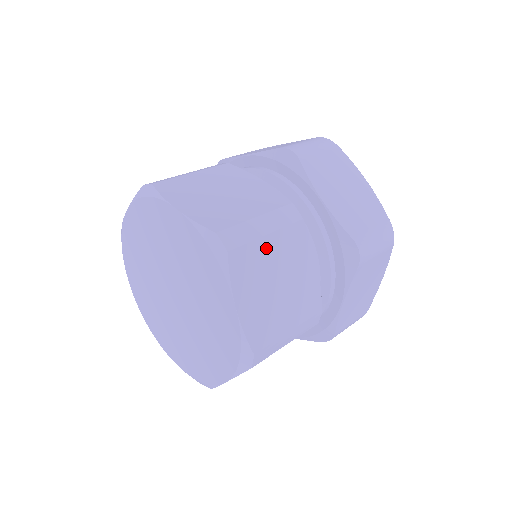
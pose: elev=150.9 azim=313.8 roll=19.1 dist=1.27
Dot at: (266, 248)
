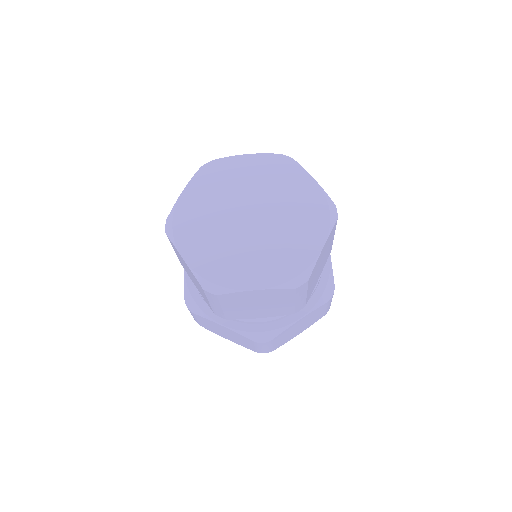
Dot at: occluded
